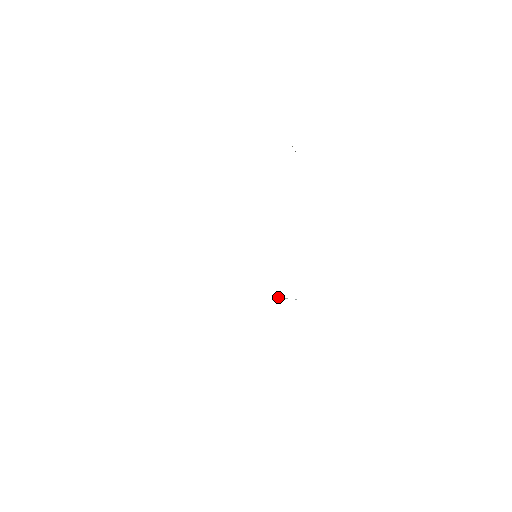
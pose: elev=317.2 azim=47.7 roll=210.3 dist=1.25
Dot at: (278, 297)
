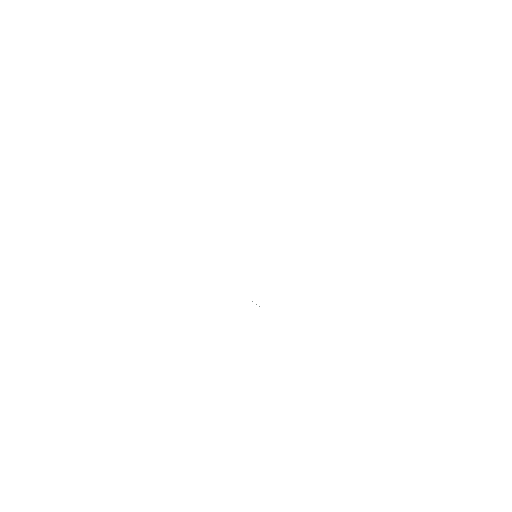
Dot at: occluded
